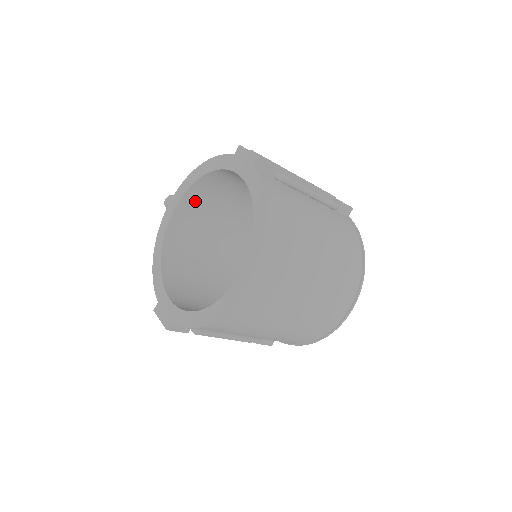
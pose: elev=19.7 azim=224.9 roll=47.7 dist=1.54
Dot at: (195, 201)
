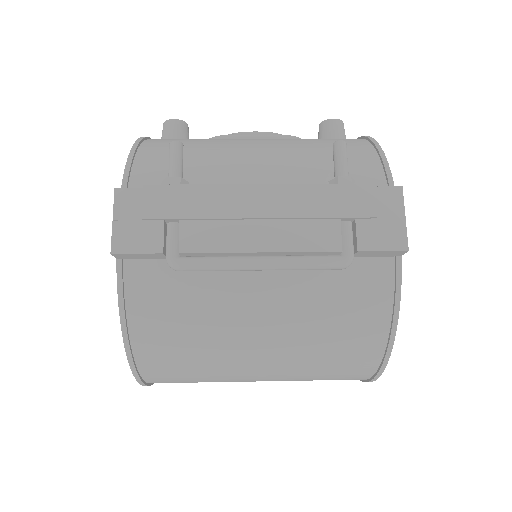
Dot at: occluded
